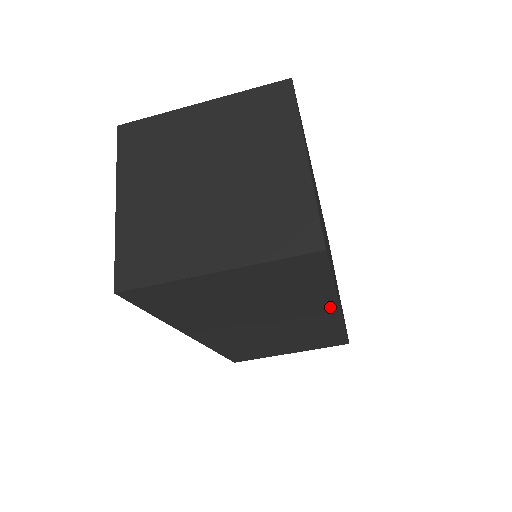
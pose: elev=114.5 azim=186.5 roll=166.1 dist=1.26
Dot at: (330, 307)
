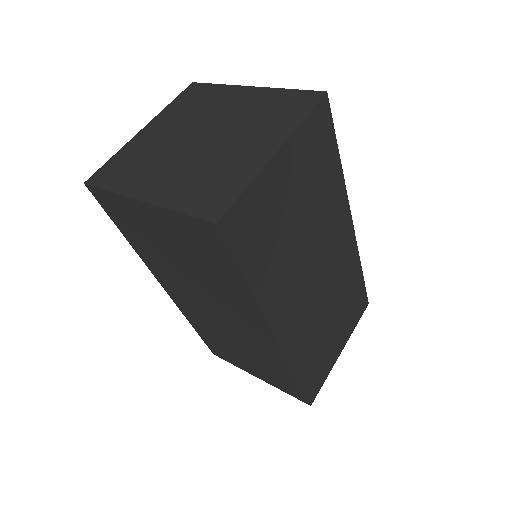
Dot at: (346, 214)
